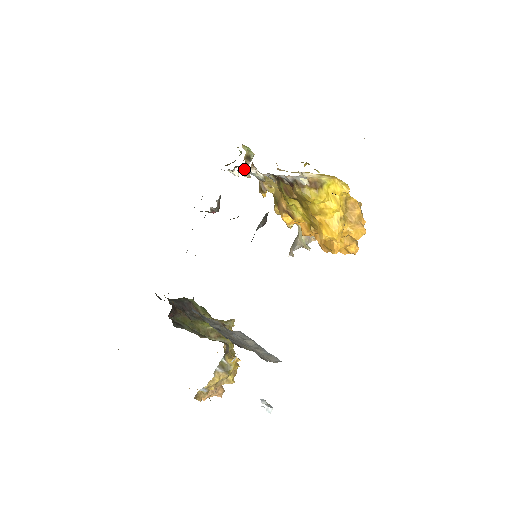
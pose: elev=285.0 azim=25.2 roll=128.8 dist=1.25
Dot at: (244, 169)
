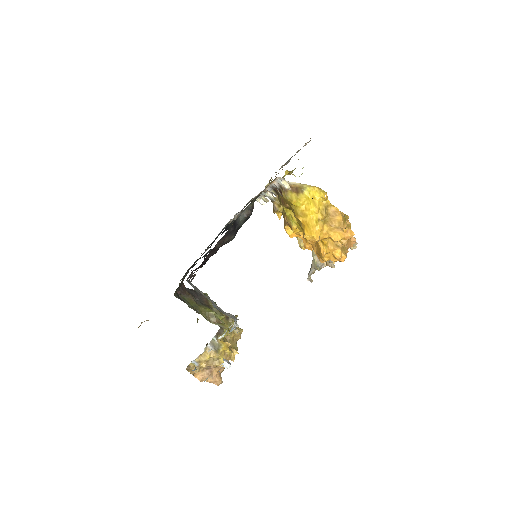
Dot at: occluded
